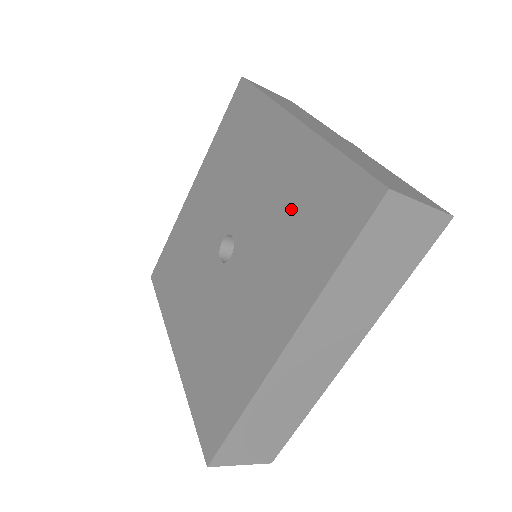
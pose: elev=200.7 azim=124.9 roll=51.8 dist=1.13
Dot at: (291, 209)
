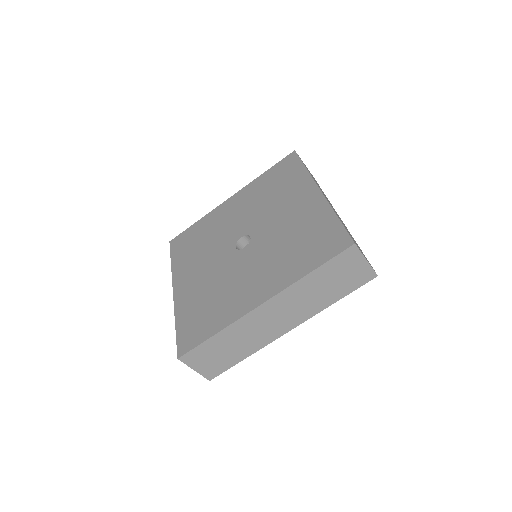
Dot at: (297, 235)
